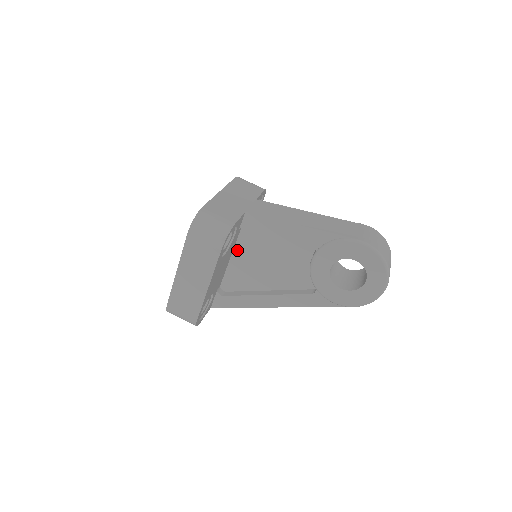
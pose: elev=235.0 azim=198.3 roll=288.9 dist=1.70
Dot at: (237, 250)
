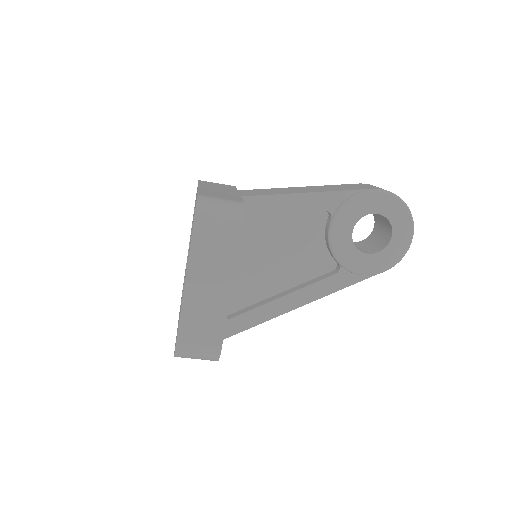
Dot at: occluded
